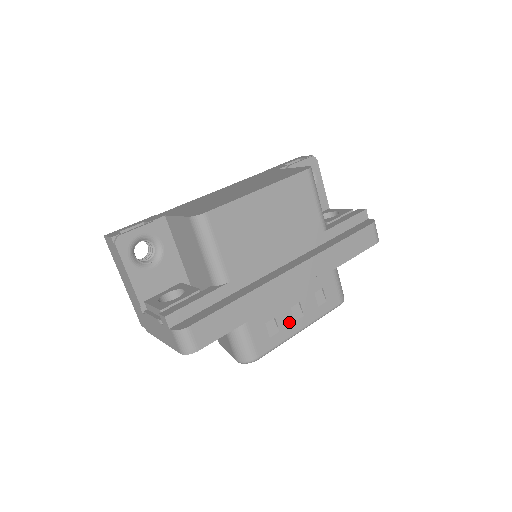
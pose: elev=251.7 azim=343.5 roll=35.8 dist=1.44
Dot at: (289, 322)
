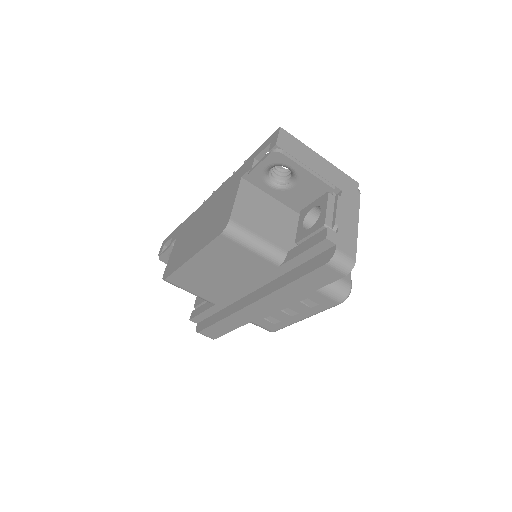
Dot at: (286, 317)
